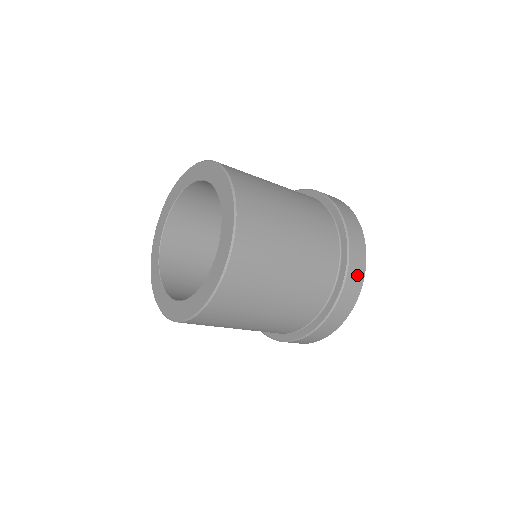
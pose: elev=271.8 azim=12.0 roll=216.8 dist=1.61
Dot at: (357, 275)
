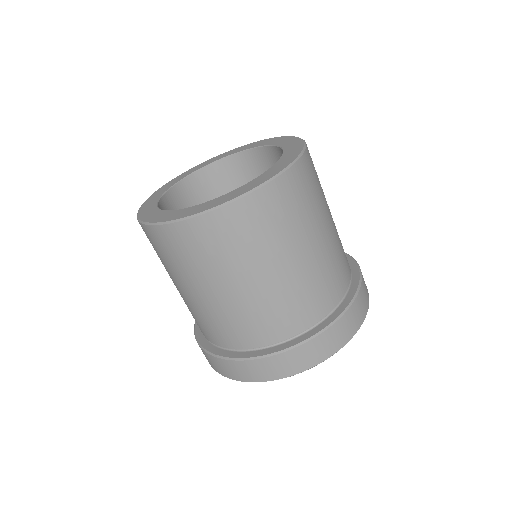
Dot at: (272, 370)
